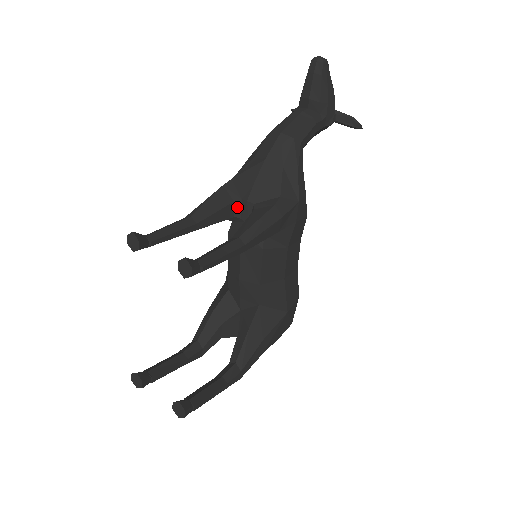
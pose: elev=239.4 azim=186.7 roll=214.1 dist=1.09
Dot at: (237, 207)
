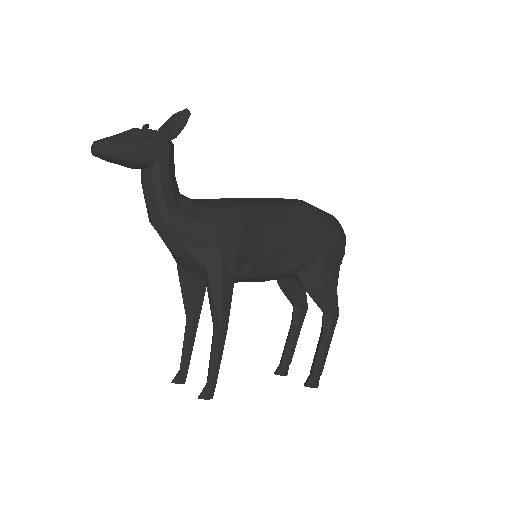
Dot at: (200, 279)
